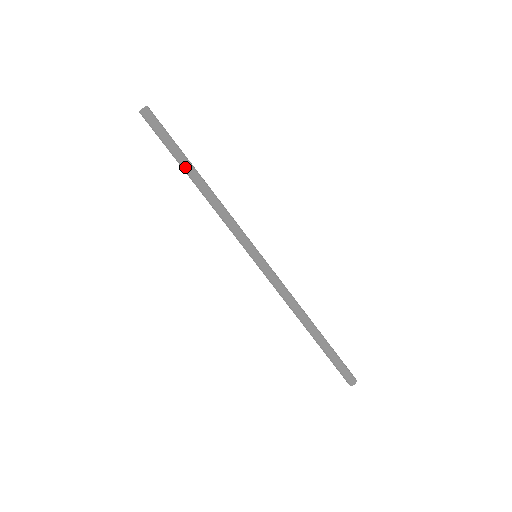
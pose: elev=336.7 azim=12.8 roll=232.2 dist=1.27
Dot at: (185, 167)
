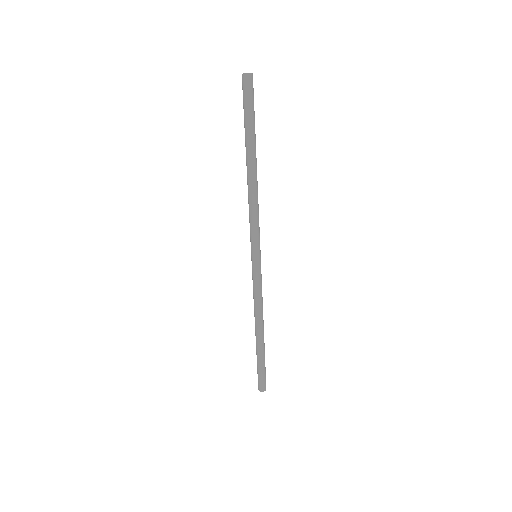
Dot at: (246, 149)
